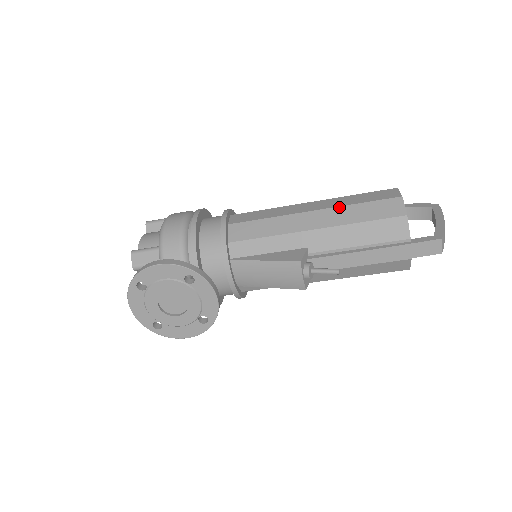
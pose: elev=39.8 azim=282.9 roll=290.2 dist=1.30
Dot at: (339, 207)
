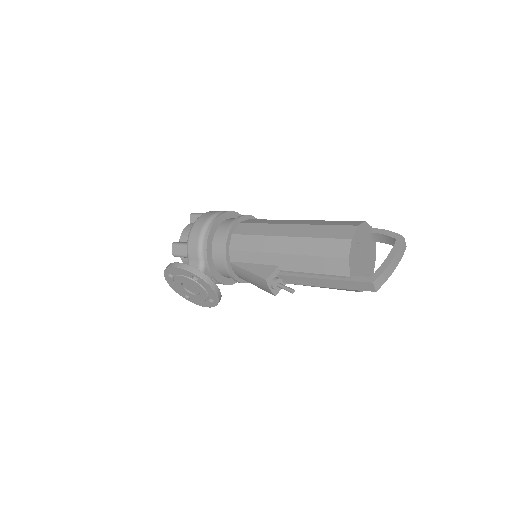
Dot at: (305, 238)
